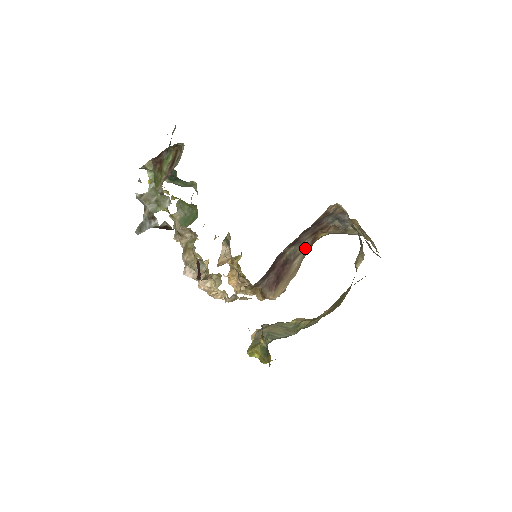
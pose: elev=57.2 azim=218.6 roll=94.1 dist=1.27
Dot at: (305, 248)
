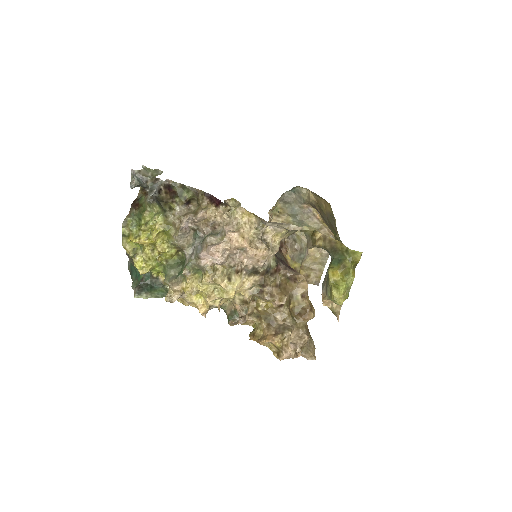
Dot at: occluded
